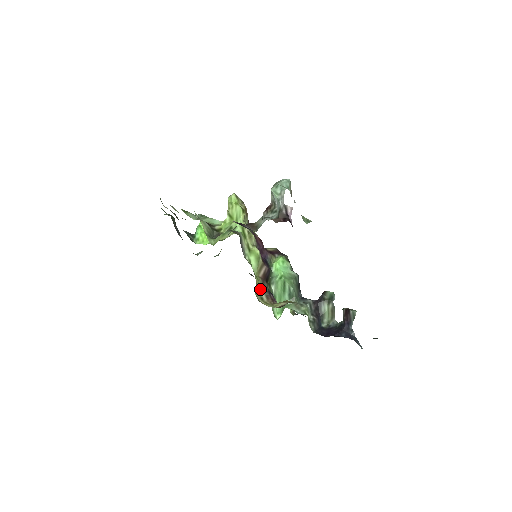
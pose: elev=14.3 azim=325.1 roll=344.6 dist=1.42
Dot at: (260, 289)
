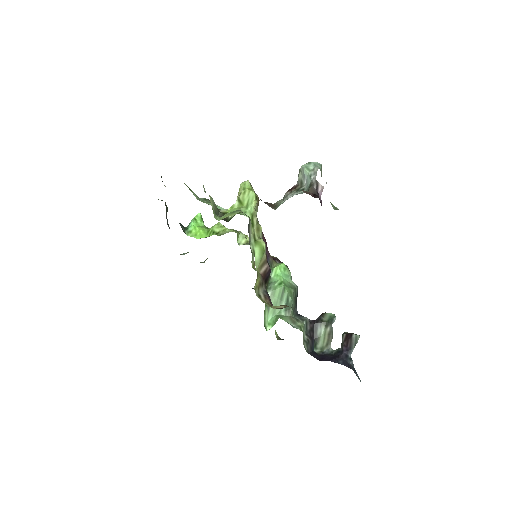
Dot at: (259, 285)
